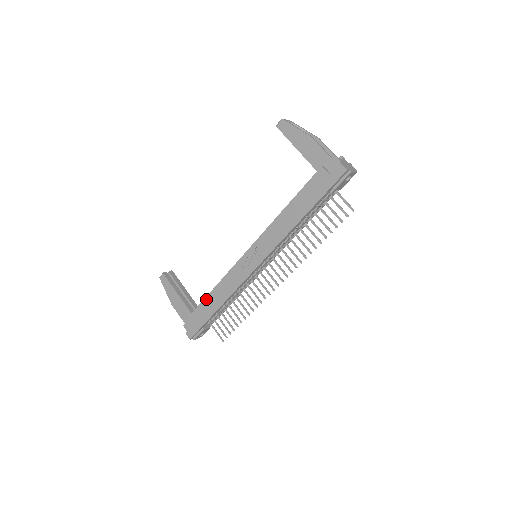
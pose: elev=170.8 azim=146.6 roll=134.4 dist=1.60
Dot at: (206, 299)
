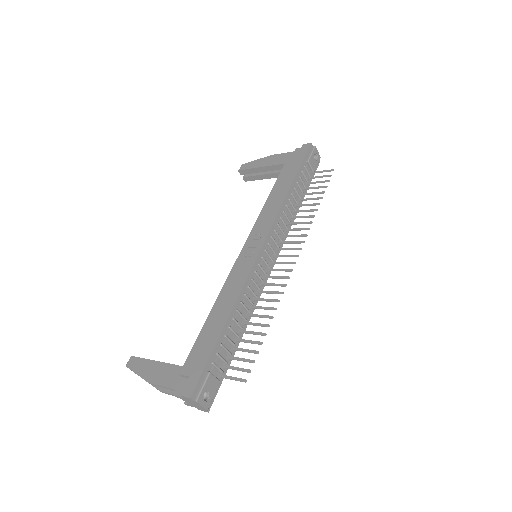
Dot at: (205, 325)
